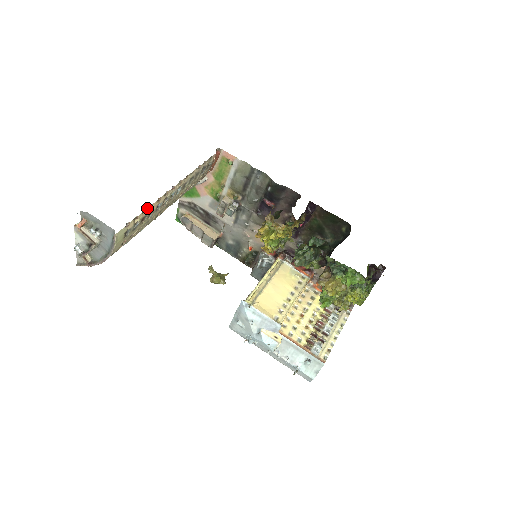
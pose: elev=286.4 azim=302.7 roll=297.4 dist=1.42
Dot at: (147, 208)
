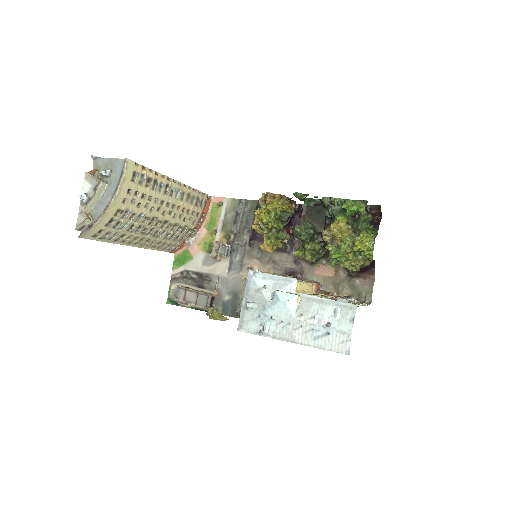
Dot at: (153, 171)
